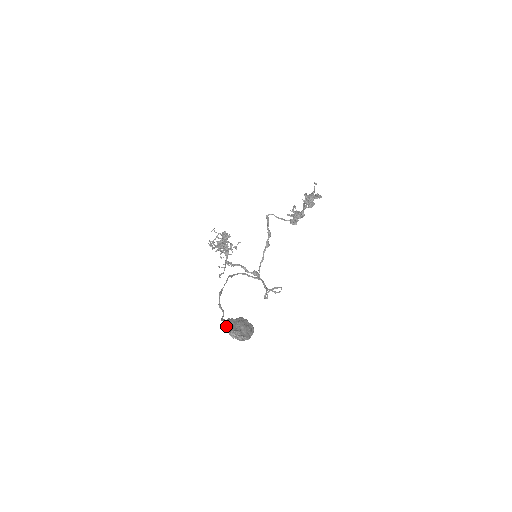
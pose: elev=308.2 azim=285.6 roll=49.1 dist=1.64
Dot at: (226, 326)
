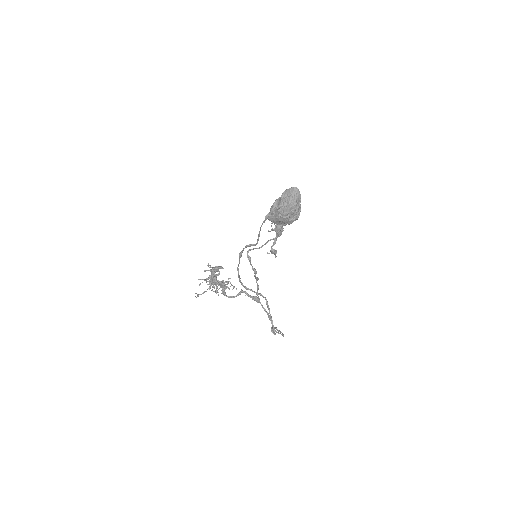
Dot at: (271, 209)
